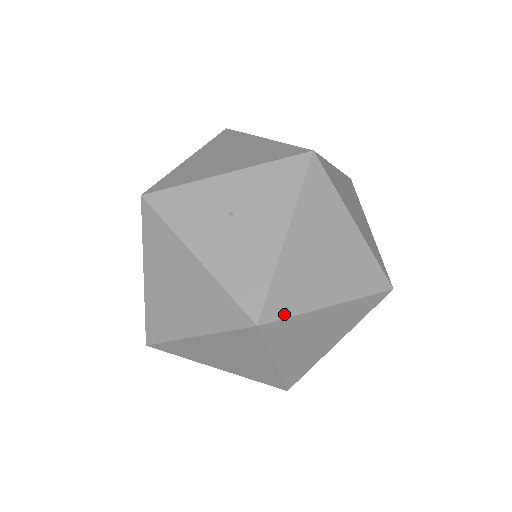
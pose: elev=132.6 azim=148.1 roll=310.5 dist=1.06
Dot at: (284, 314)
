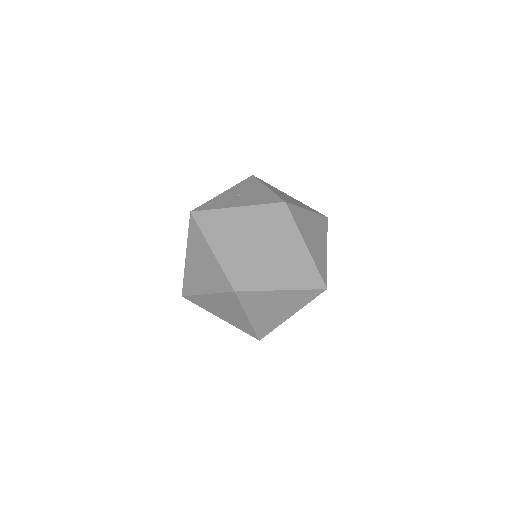
Dot at: (292, 204)
